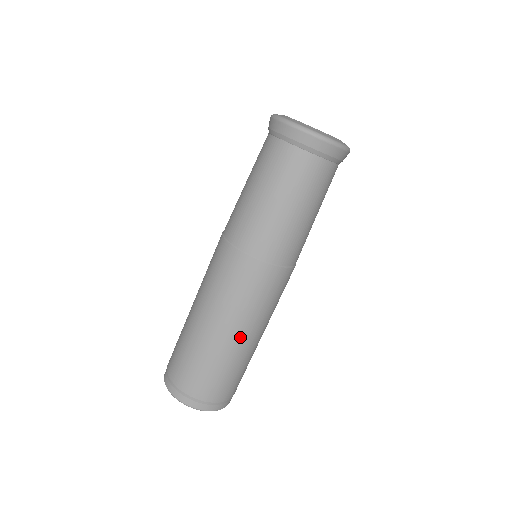
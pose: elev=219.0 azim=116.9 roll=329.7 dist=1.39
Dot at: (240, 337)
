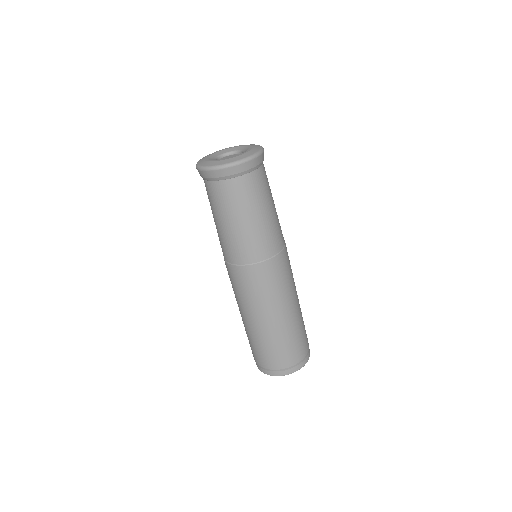
Dot at: (262, 321)
